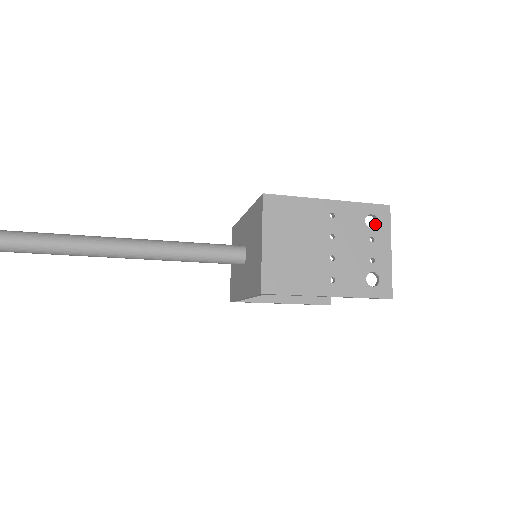
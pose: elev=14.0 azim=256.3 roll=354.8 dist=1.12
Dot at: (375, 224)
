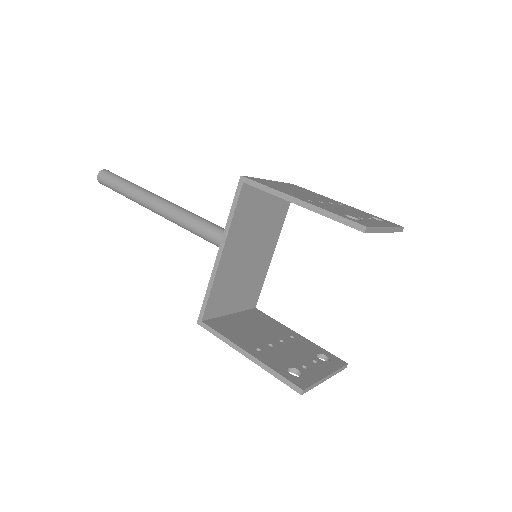
Dot at: (301, 375)
